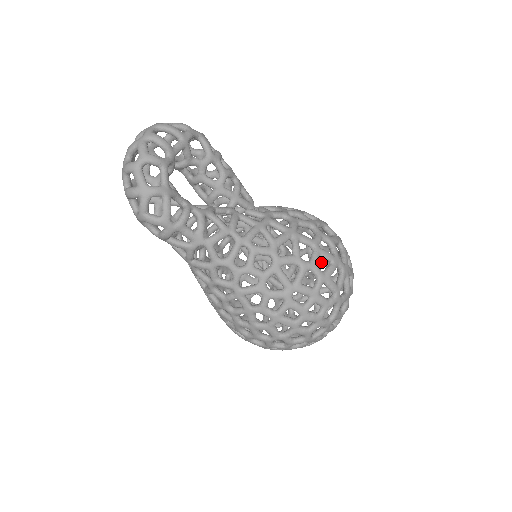
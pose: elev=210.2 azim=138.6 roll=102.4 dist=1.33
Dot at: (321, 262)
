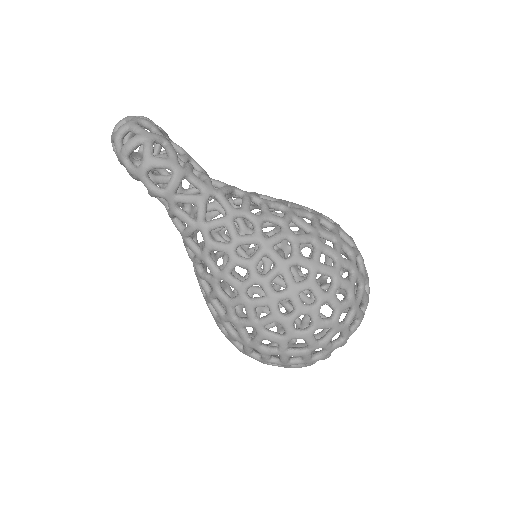
Dot at: occluded
